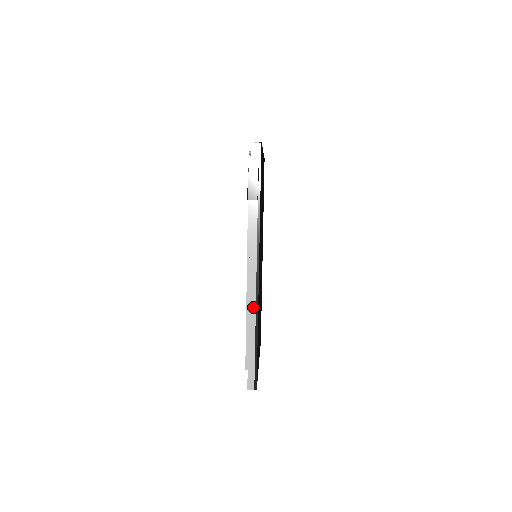
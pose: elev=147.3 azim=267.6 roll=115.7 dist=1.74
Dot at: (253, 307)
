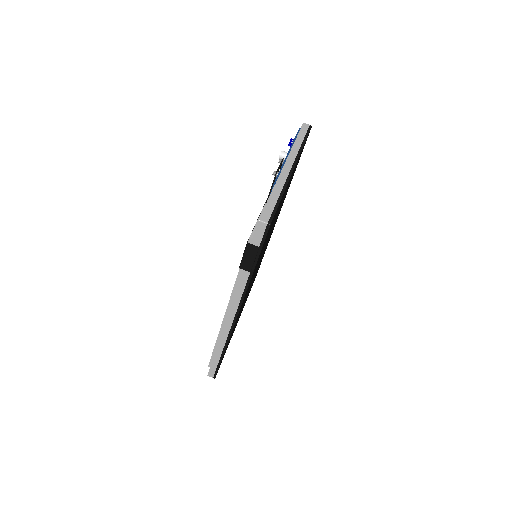
Dot at: (224, 337)
